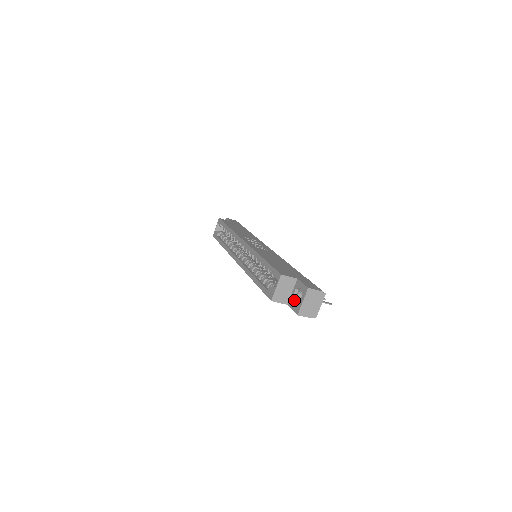
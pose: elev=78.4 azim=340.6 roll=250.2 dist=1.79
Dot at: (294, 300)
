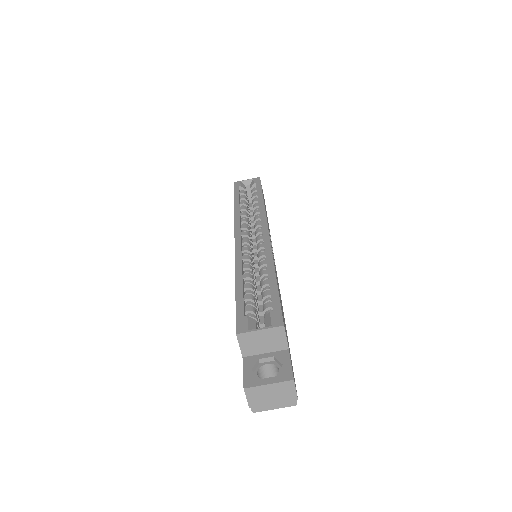
Dot at: (257, 364)
